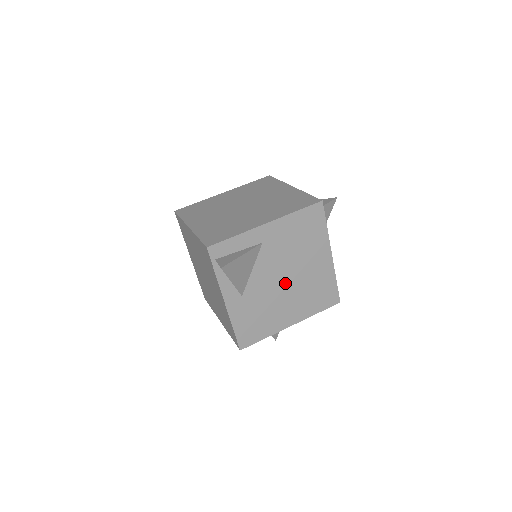
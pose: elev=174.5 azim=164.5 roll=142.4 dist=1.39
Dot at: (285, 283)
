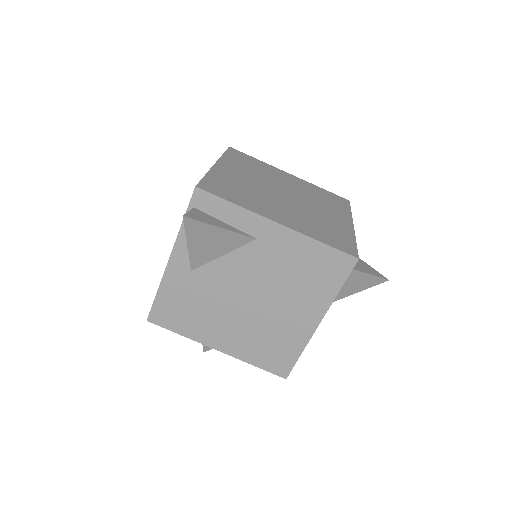
Dot at: (246, 302)
